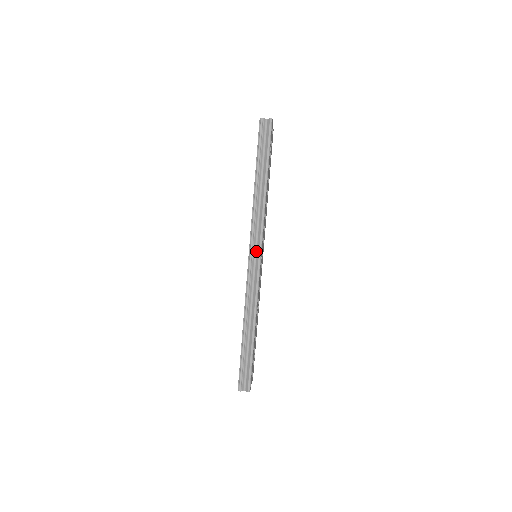
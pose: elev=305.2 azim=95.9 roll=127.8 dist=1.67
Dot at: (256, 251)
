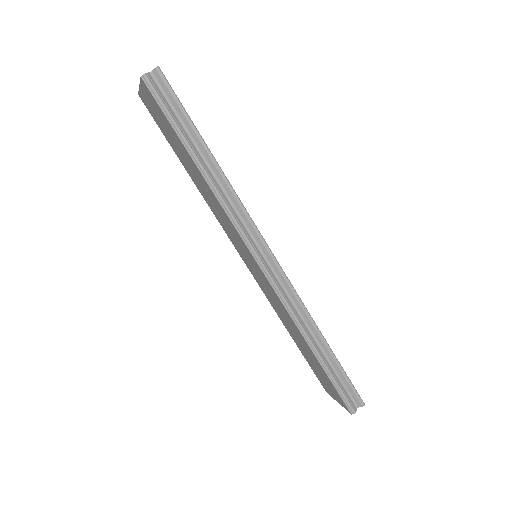
Dot at: (261, 251)
